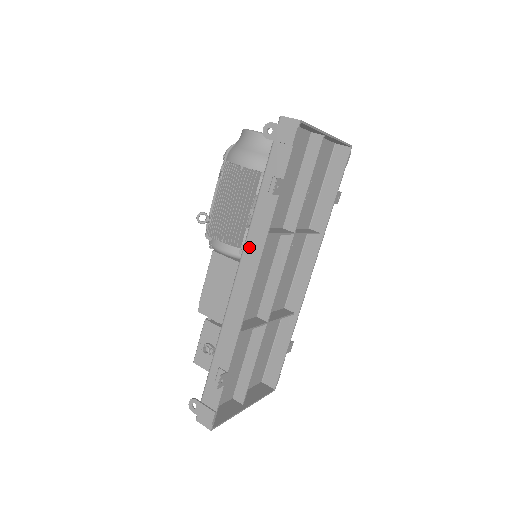
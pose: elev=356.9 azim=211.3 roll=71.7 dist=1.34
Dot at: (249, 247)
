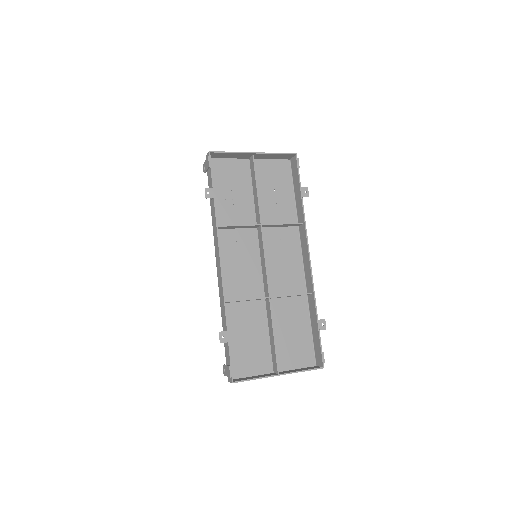
Dot at: (215, 239)
